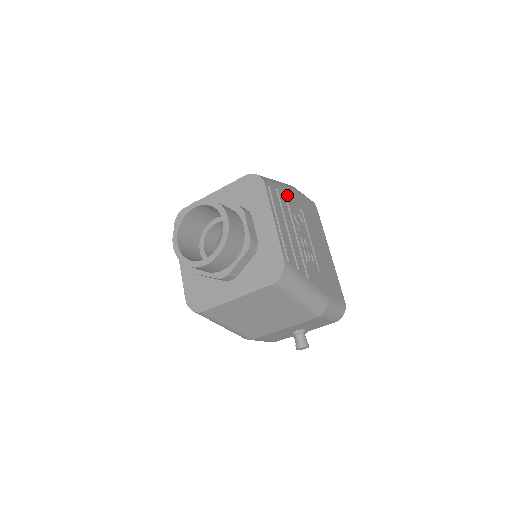
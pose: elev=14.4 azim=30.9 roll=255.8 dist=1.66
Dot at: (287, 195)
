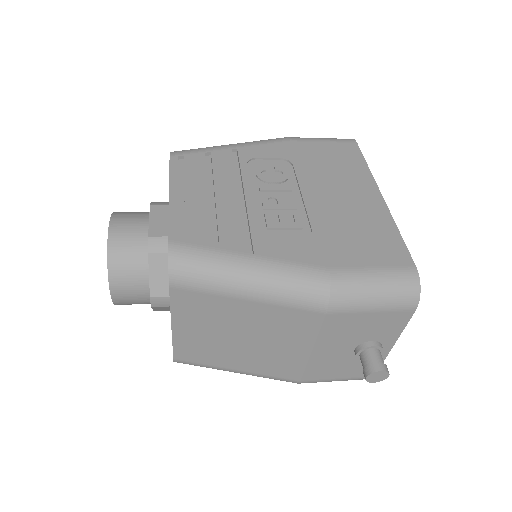
Dot at: (243, 153)
